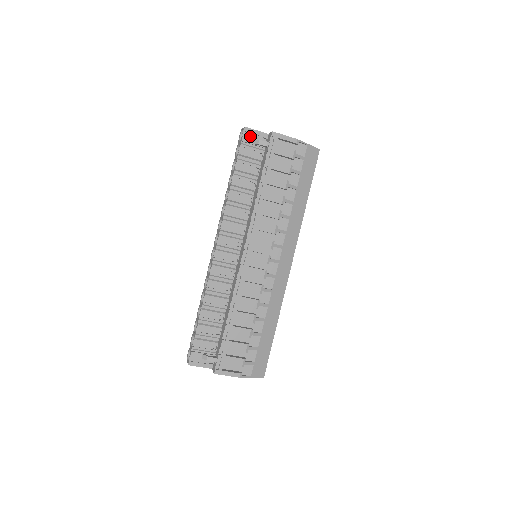
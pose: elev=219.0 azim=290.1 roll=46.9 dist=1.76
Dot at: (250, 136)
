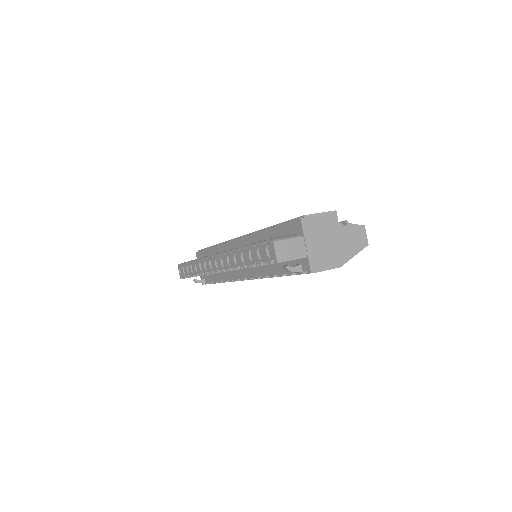
Dot at: occluded
